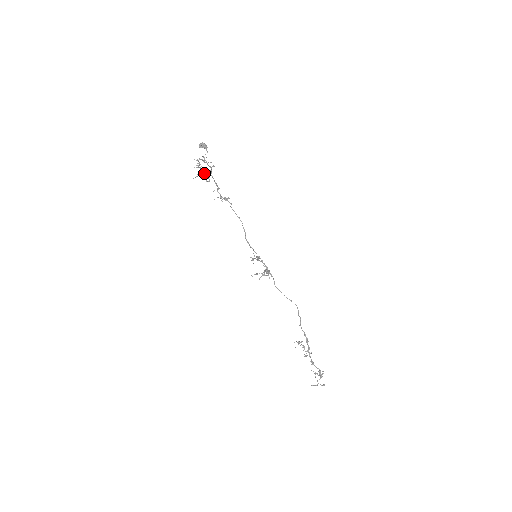
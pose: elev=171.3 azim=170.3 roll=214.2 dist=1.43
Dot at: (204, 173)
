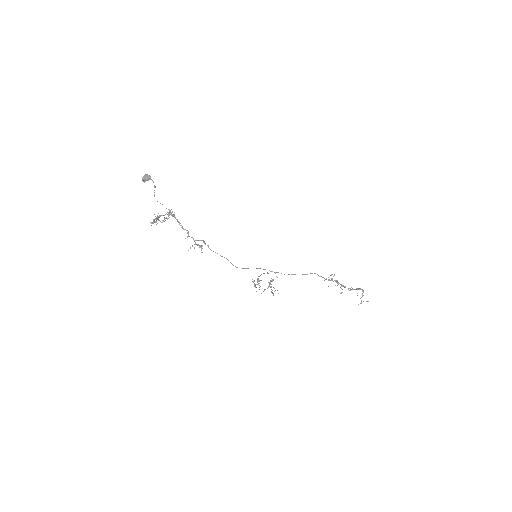
Dot at: (166, 218)
